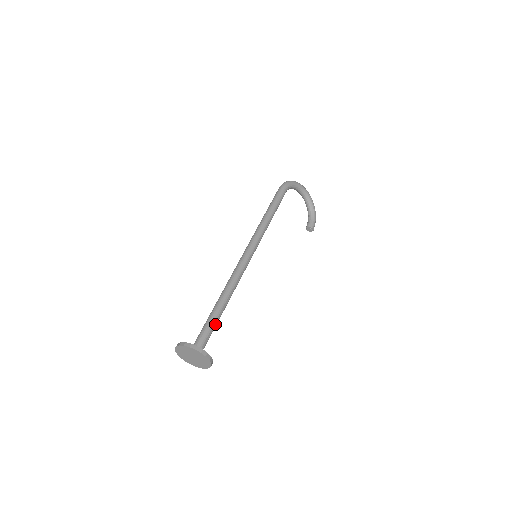
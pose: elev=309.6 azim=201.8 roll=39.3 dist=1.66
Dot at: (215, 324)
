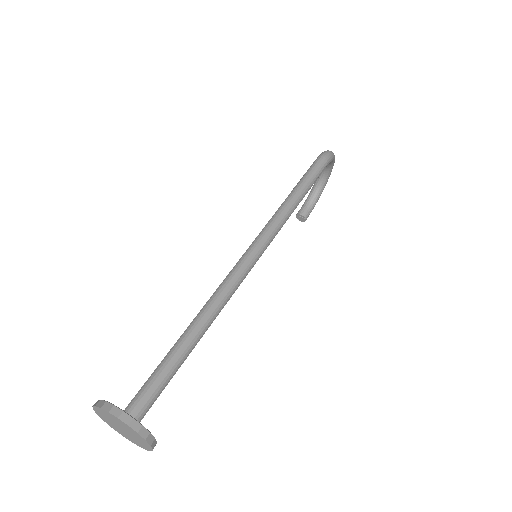
Dot at: (175, 372)
